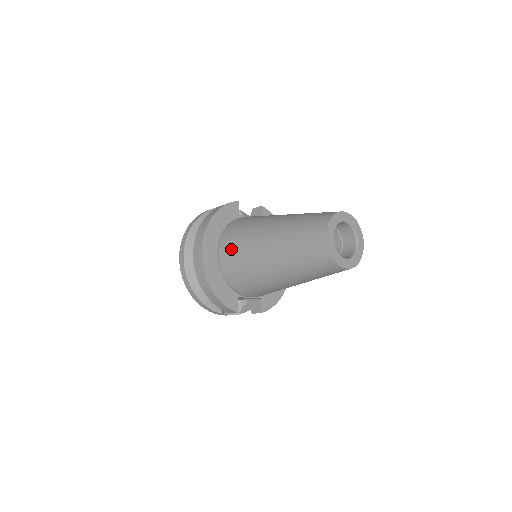
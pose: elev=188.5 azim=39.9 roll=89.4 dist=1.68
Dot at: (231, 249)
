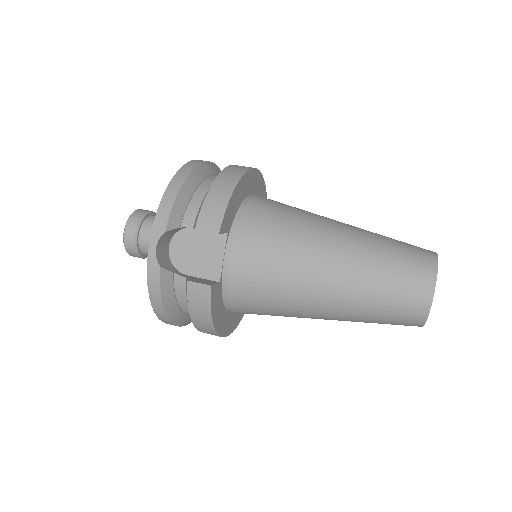
Dot at: occluded
